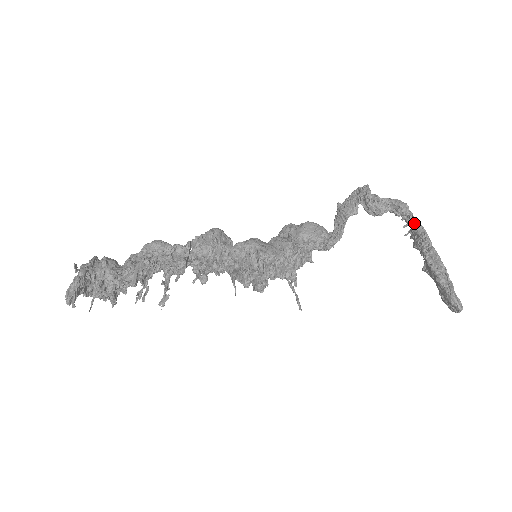
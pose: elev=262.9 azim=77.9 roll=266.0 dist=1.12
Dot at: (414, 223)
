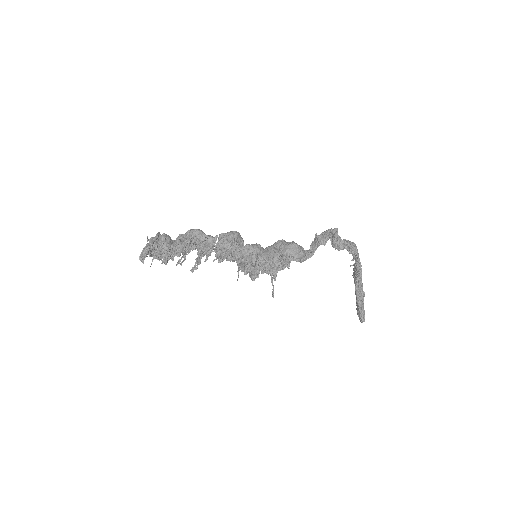
Dot at: (357, 261)
